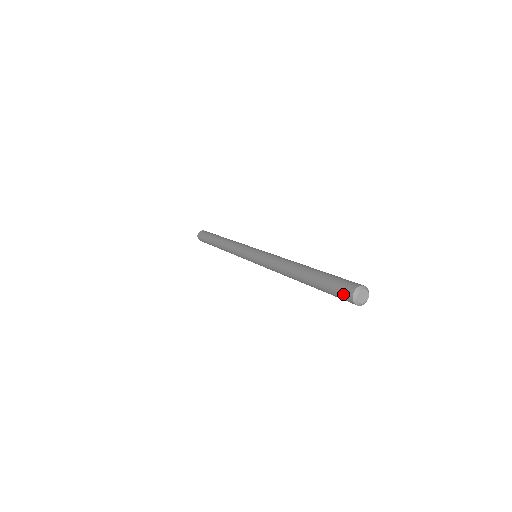
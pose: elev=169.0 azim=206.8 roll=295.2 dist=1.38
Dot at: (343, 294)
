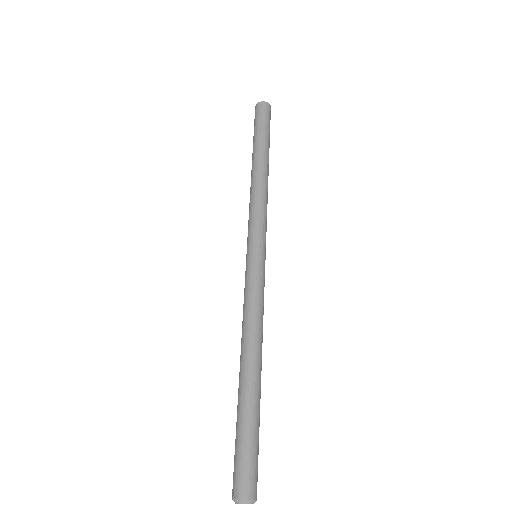
Dot at: occluded
